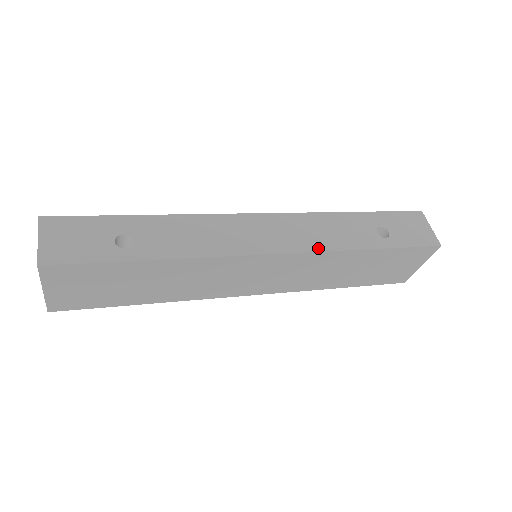
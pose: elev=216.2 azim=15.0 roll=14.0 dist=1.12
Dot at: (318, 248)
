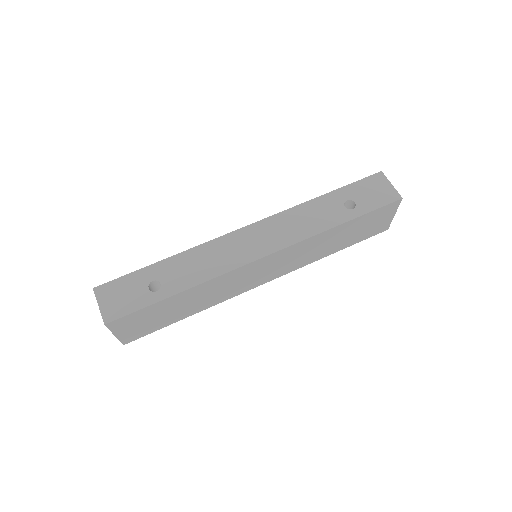
Dot at: (298, 239)
